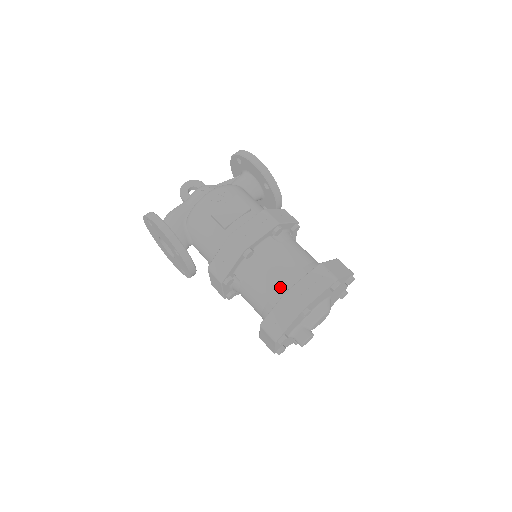
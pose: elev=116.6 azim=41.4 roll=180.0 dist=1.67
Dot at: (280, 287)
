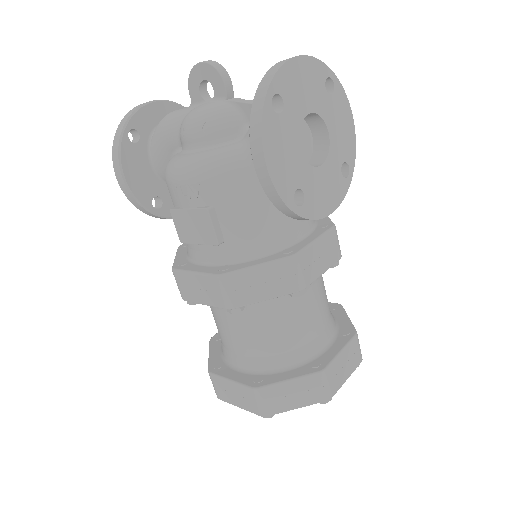
Dot at: (224, 347)
